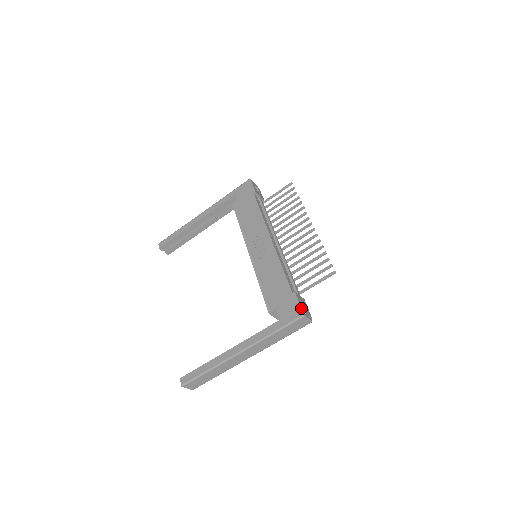
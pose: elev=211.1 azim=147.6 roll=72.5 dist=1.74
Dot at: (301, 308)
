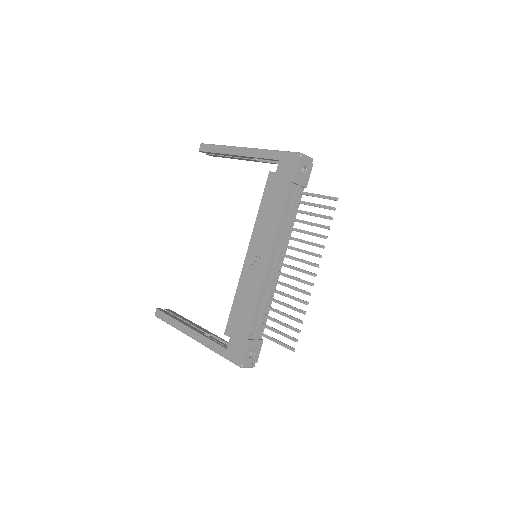
Dot at: (243, 360)
